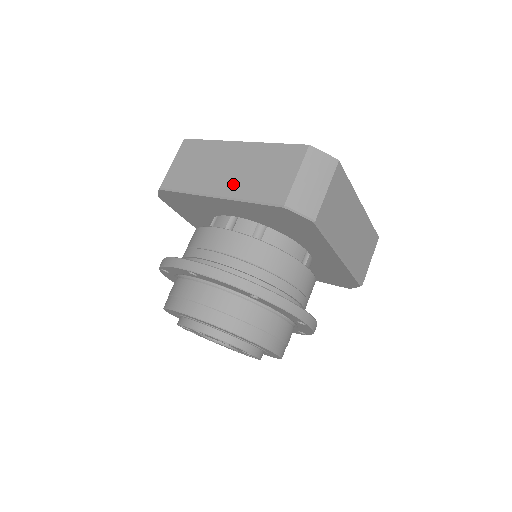
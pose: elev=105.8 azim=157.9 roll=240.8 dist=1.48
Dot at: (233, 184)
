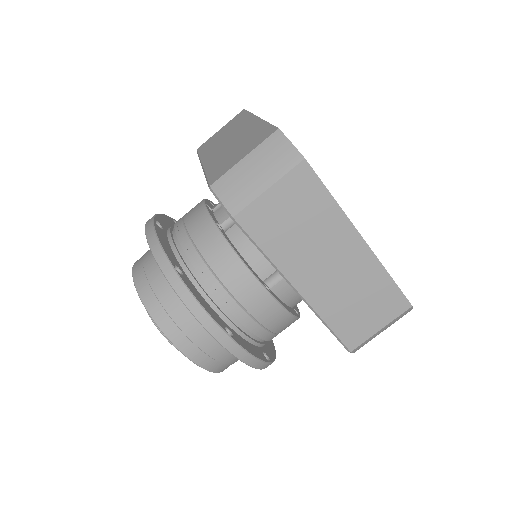
Dot at: (216, 156)
